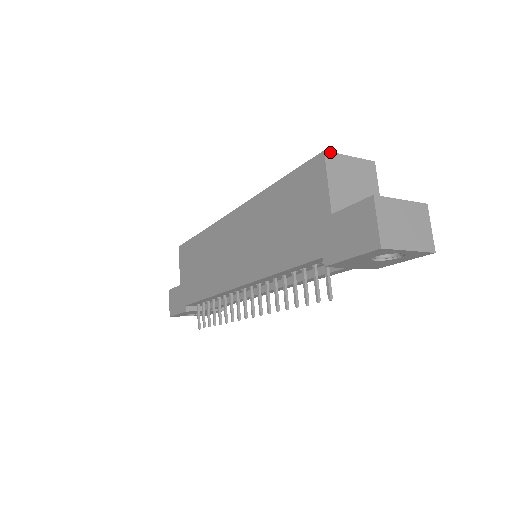
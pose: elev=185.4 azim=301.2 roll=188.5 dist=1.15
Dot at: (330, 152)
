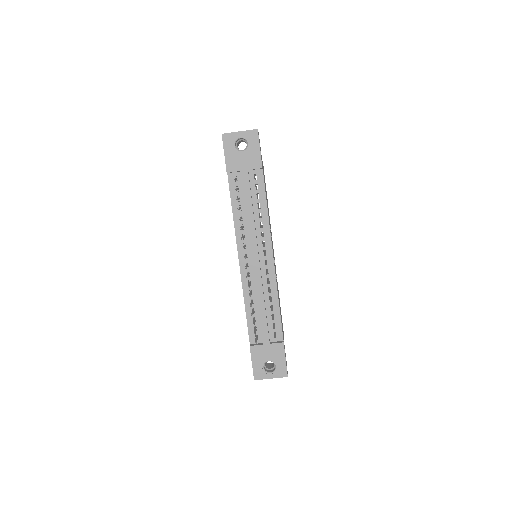
Dot at: occluded
